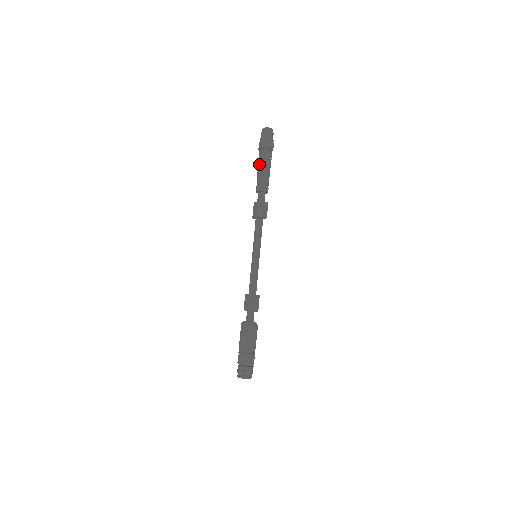
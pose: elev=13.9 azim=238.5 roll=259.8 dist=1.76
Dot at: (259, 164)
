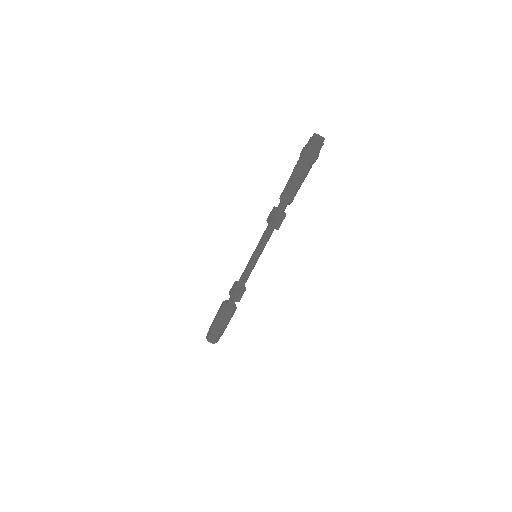
Dot at: (293, 173)
